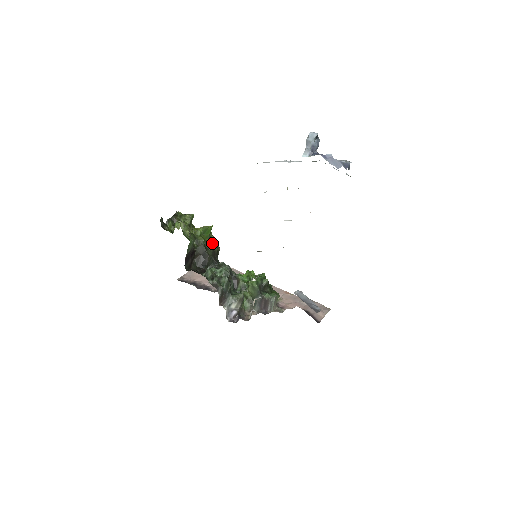
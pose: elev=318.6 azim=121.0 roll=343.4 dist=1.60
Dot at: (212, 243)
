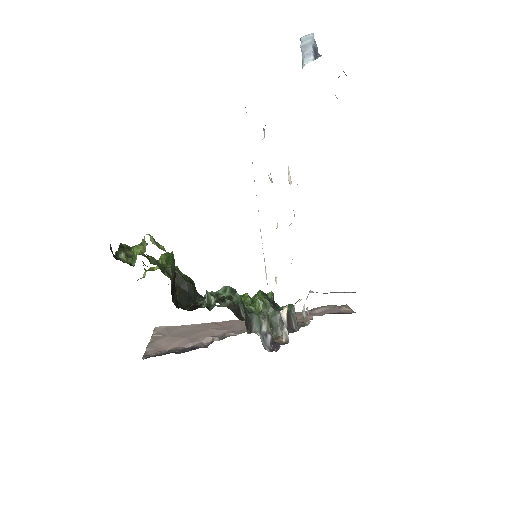
Dot at: occluded
